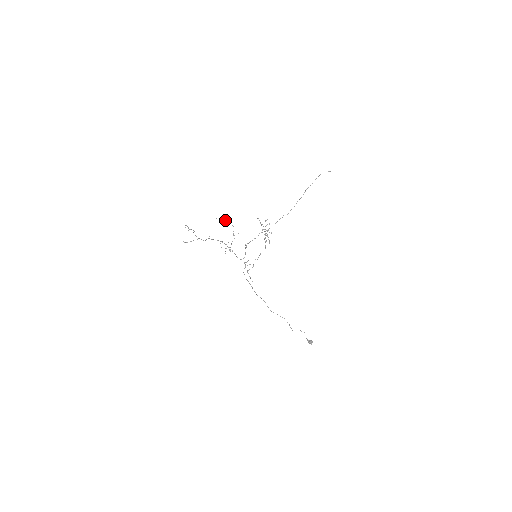
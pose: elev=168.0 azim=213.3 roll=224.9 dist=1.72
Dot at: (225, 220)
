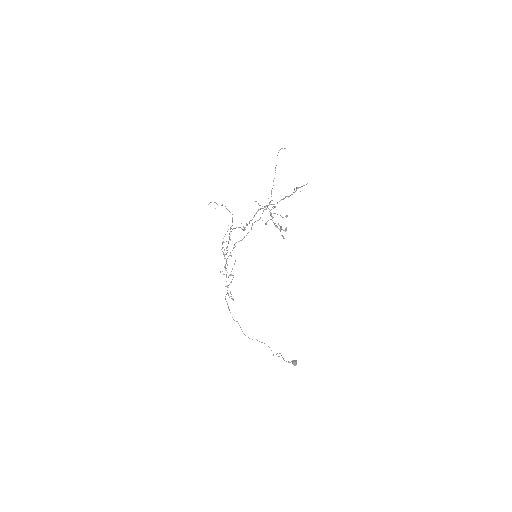
Dot at: (221, 205)
